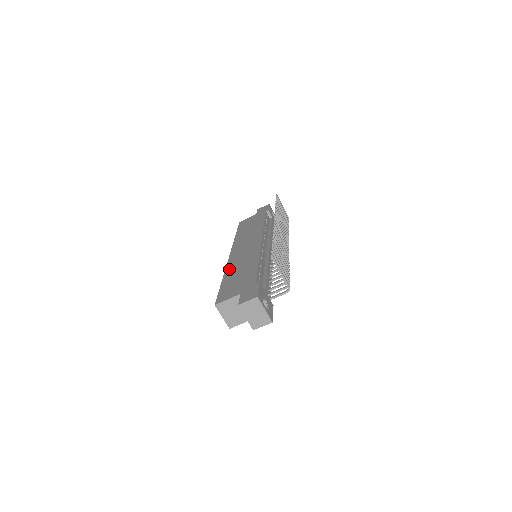
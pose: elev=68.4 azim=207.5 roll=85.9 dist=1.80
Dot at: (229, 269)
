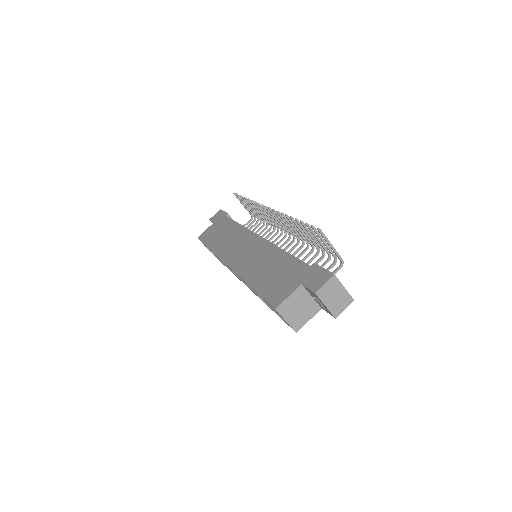
Dot at: (247, 274)
